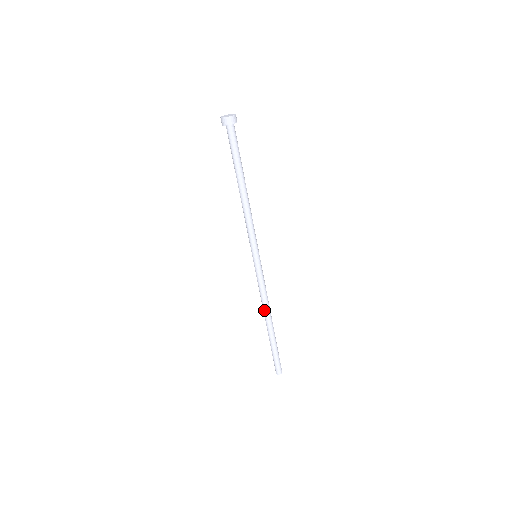
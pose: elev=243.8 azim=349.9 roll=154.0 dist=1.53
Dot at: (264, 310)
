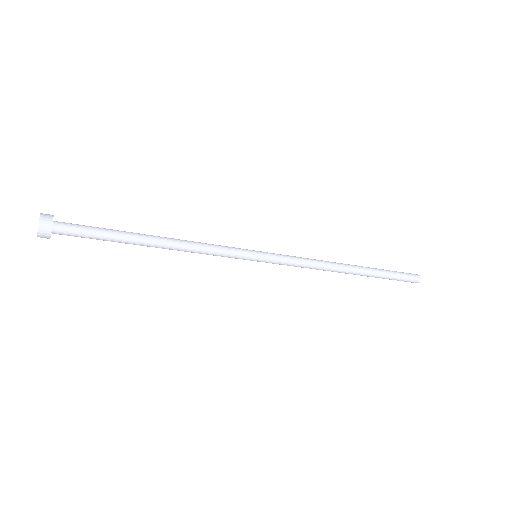
Dot at: occluded
